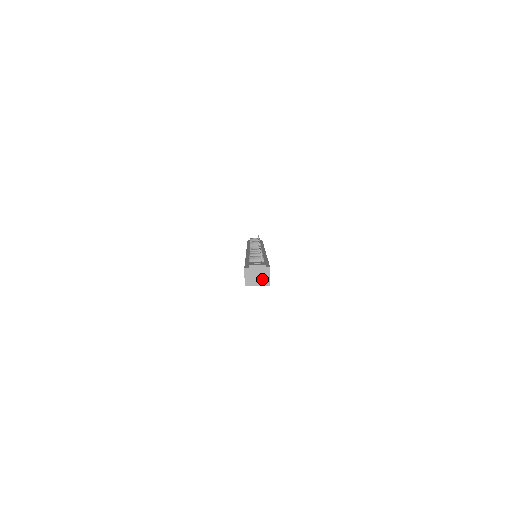
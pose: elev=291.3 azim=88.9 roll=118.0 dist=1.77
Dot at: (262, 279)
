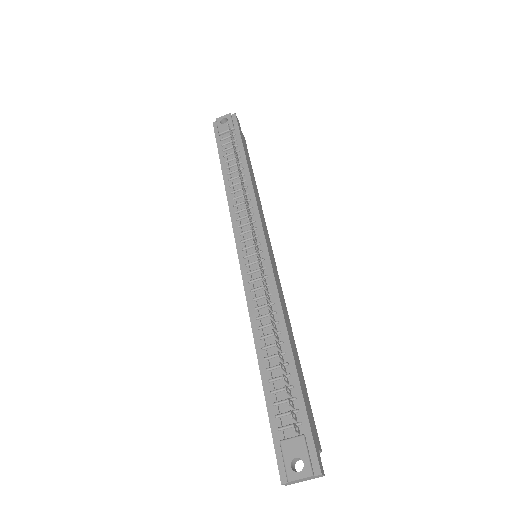
Dot at: occluded
